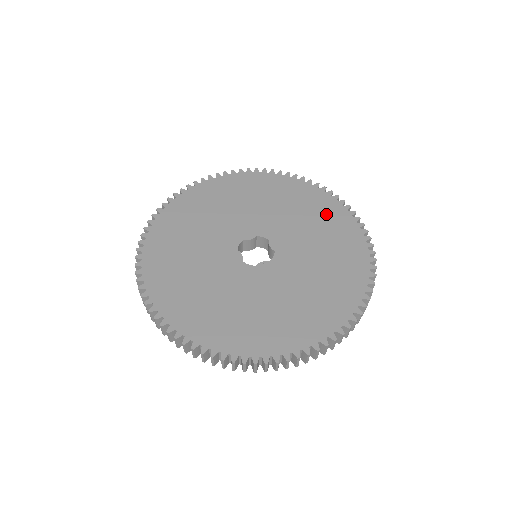
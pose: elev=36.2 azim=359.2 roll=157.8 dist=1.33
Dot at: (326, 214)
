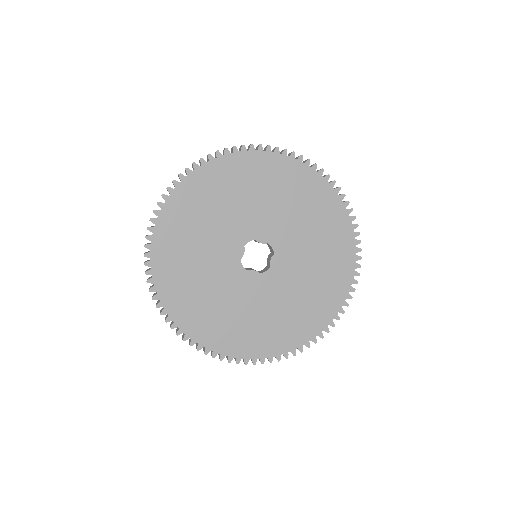
Dot at: (336, 261)
